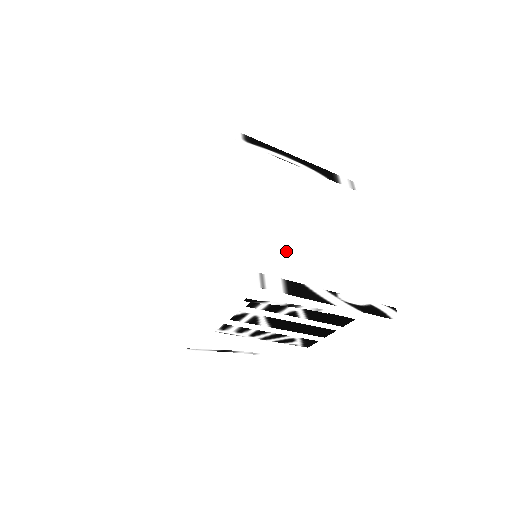
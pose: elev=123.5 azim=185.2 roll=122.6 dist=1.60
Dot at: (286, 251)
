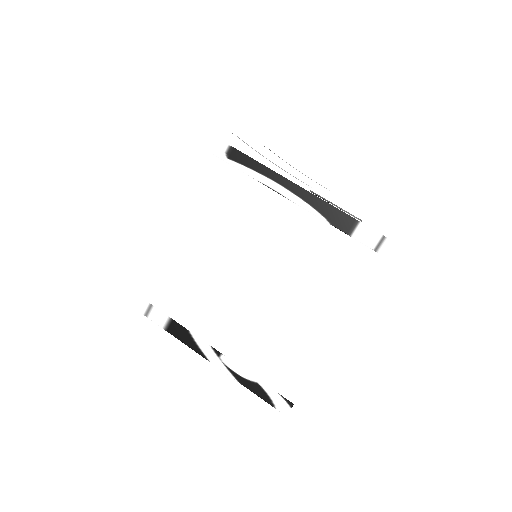
Dot at: occluded
